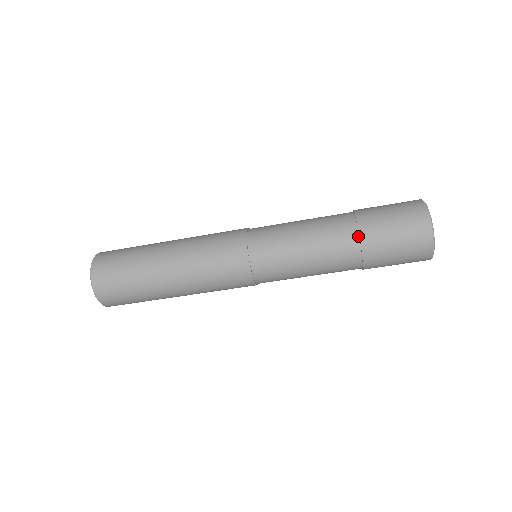
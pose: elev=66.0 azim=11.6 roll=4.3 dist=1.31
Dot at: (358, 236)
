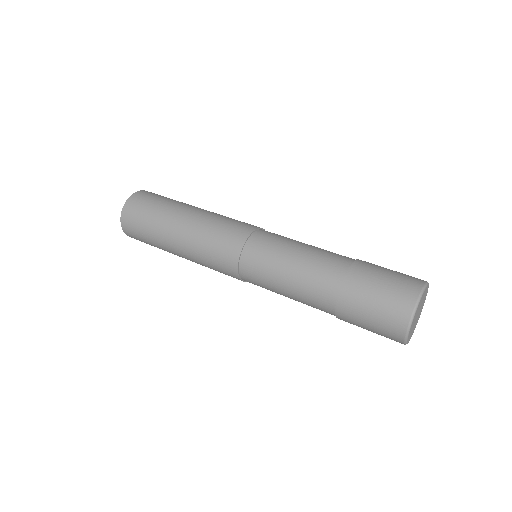
Dot at: (334, 309)
